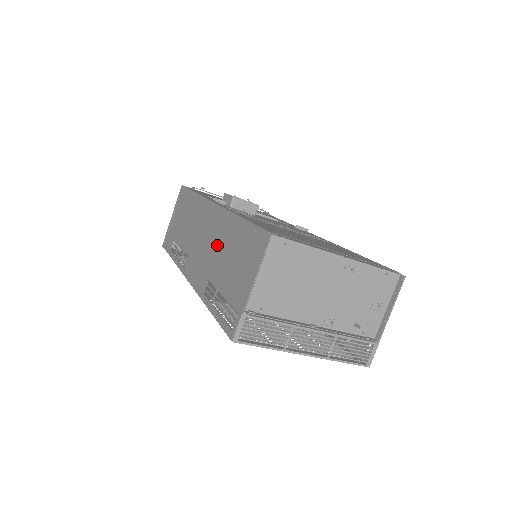
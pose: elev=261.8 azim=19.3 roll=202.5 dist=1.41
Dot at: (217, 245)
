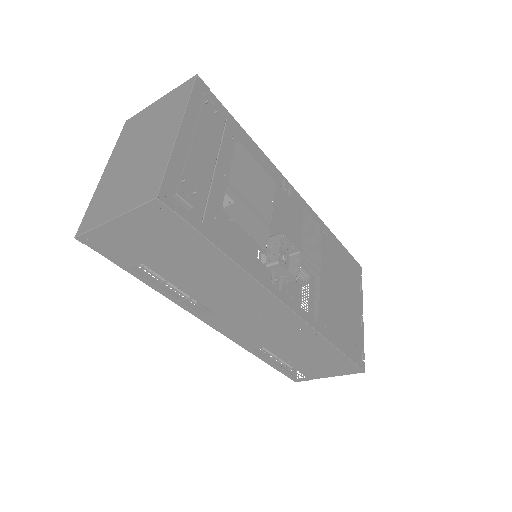
Dot at: (288, 340)
